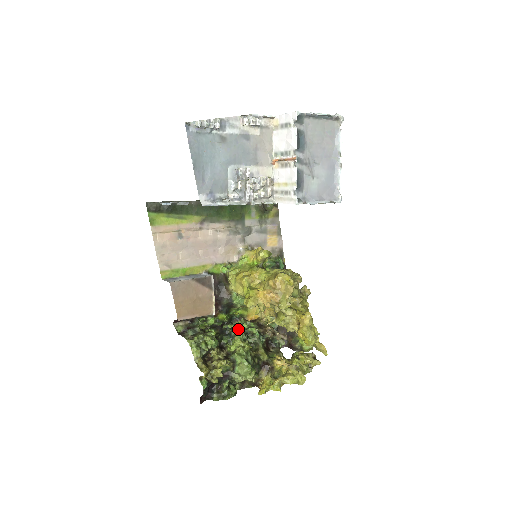
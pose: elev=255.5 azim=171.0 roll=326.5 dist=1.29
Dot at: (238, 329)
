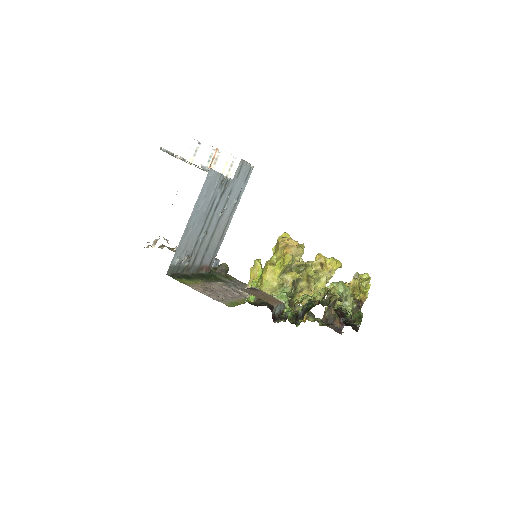
Dot at: occluded
